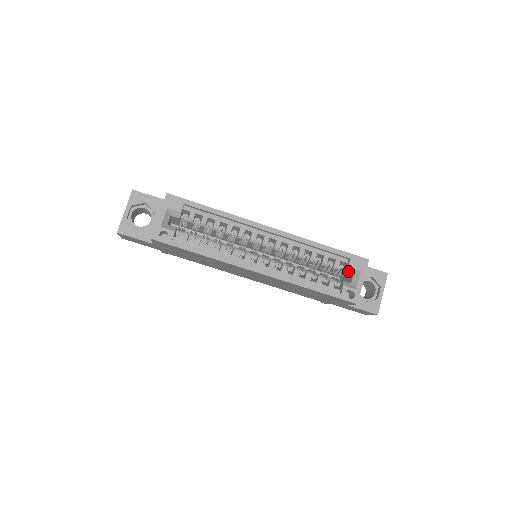
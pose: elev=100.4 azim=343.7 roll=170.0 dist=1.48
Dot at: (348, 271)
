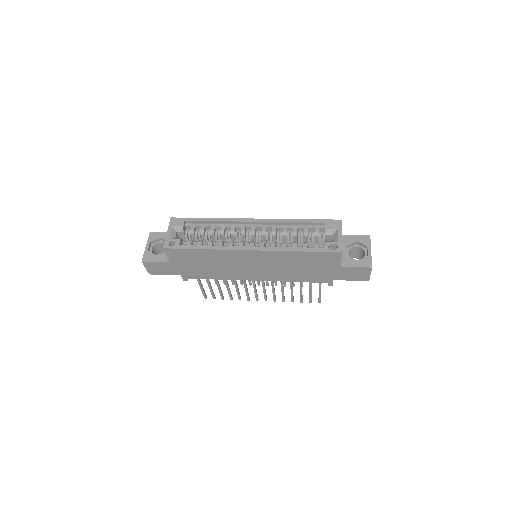
Dot at: (327, 233)
